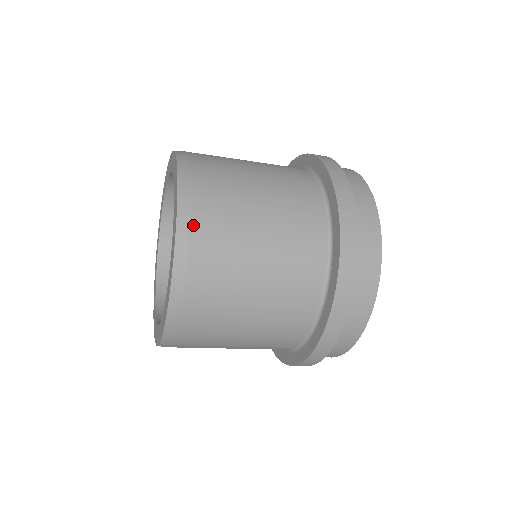
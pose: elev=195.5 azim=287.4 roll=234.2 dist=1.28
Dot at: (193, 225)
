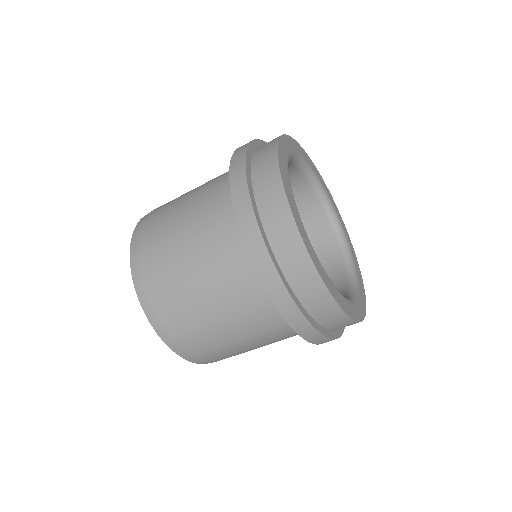
Dot at: (152, 305)
